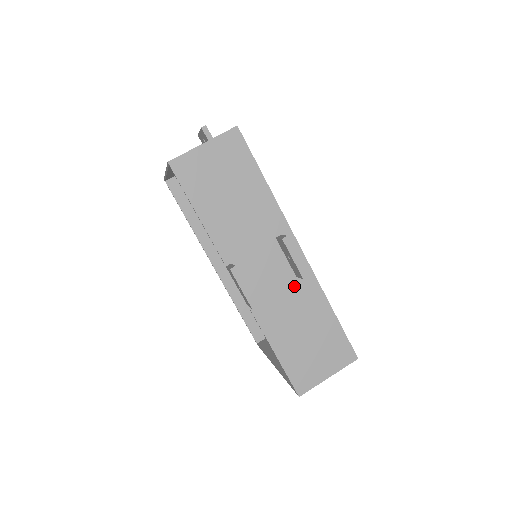
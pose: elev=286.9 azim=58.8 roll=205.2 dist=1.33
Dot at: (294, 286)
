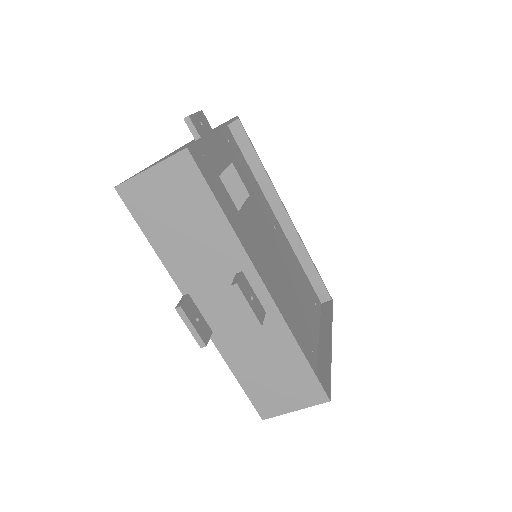
Dot at: occluded
